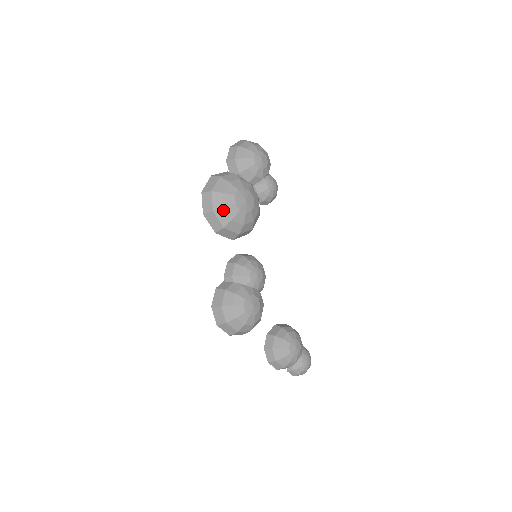
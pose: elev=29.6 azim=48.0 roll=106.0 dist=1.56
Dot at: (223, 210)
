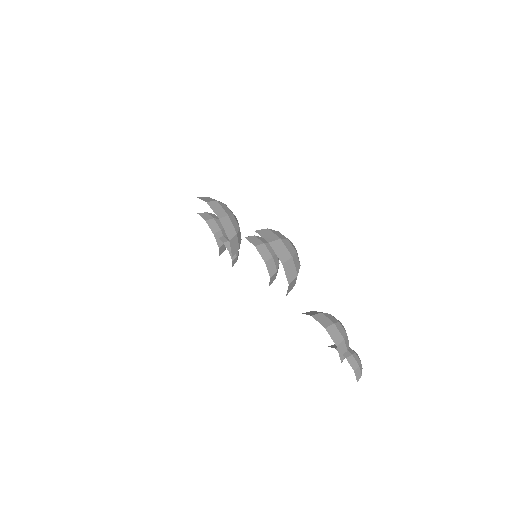
Dot at: (225, 205)
